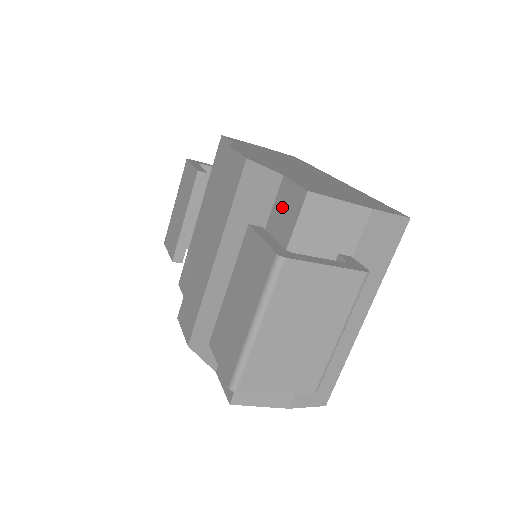
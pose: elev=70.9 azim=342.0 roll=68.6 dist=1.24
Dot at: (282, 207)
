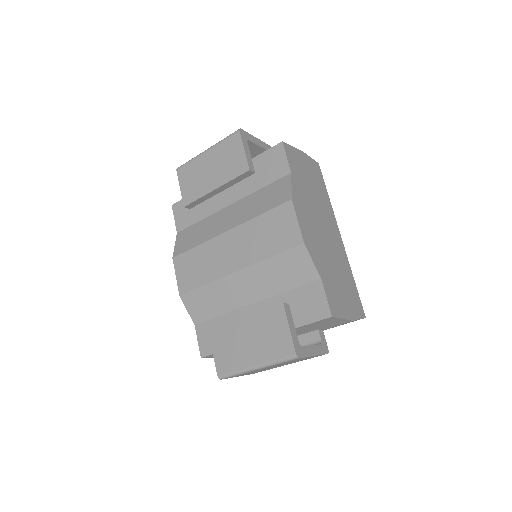
Dot at: (308, 298)
